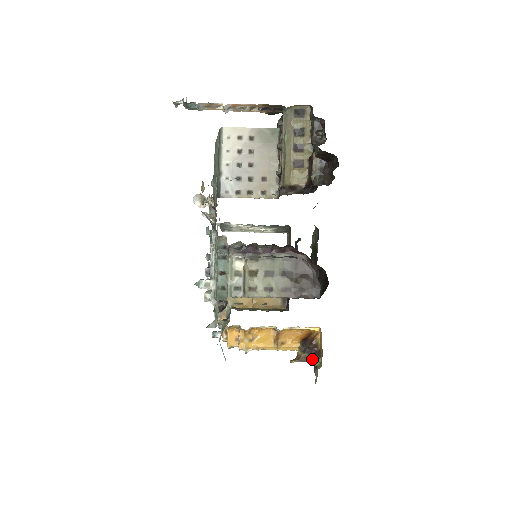
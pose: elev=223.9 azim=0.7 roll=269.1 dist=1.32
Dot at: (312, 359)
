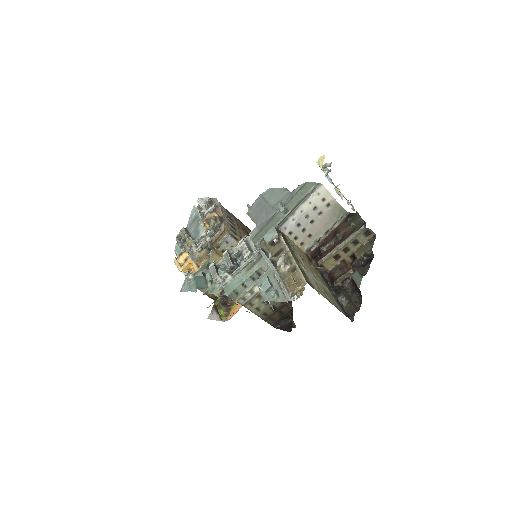
Dot at: (221, 309)
